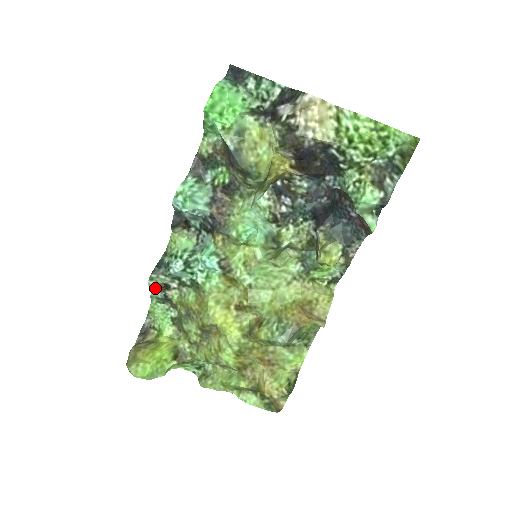
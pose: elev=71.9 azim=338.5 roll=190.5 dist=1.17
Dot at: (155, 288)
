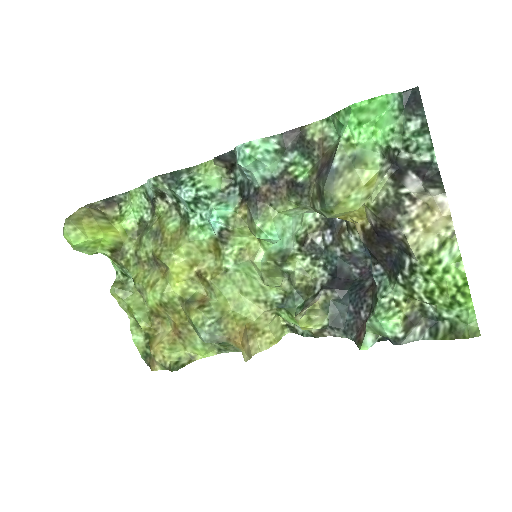
Dot at: (151, 187)
